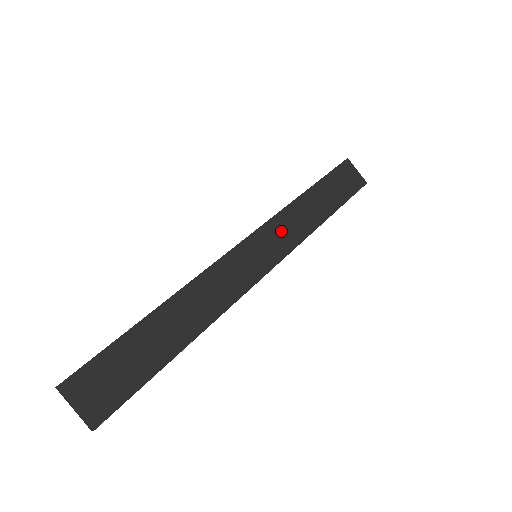
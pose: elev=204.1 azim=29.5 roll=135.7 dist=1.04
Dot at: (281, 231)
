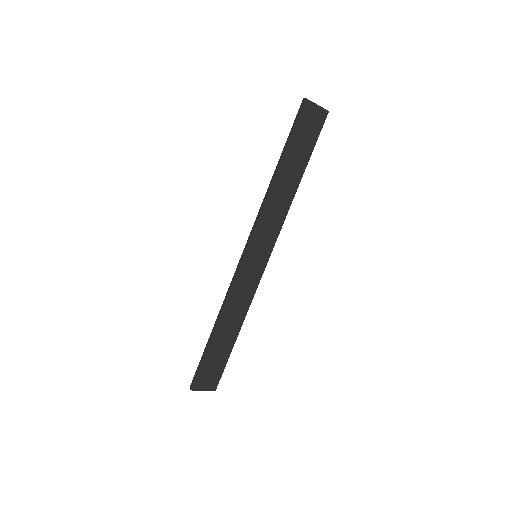
Dot at: (267, 226)
